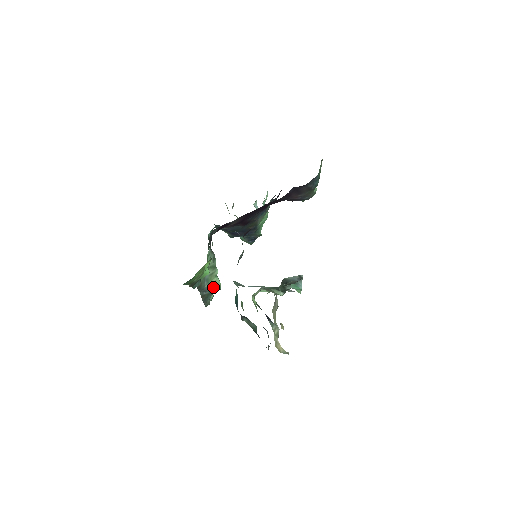
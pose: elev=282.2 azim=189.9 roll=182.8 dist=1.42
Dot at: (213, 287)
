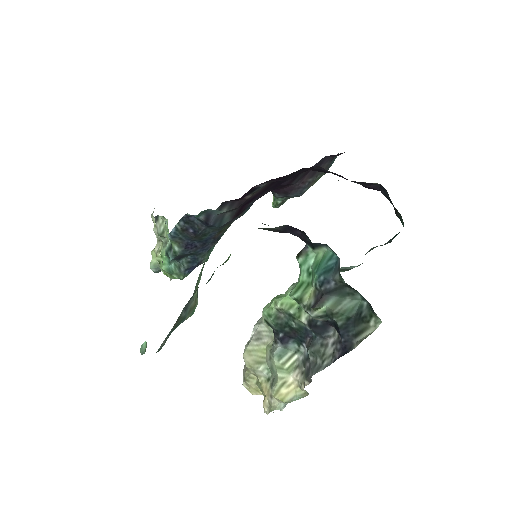
Dot at: (192, 306)
